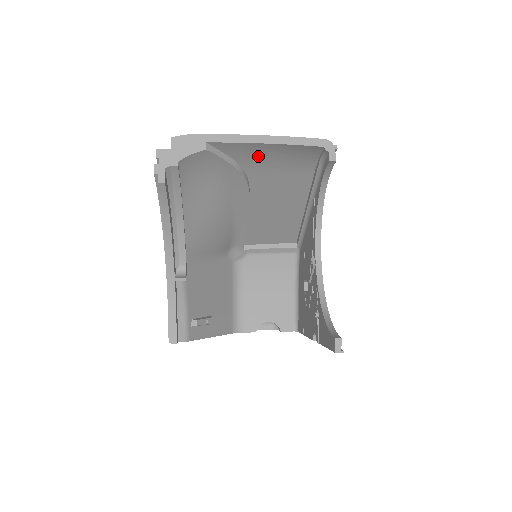
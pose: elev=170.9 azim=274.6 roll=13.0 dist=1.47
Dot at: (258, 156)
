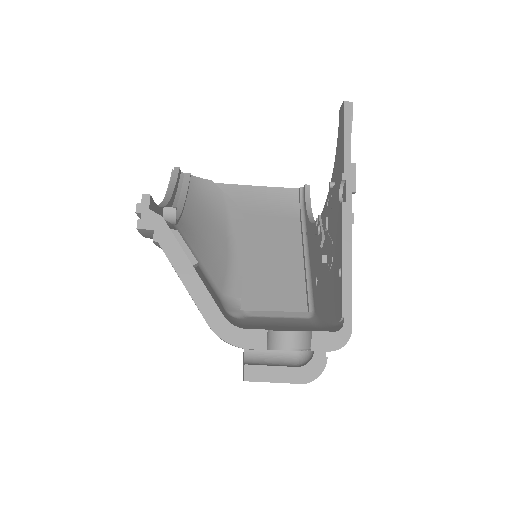
Dot at: (251, 200)
